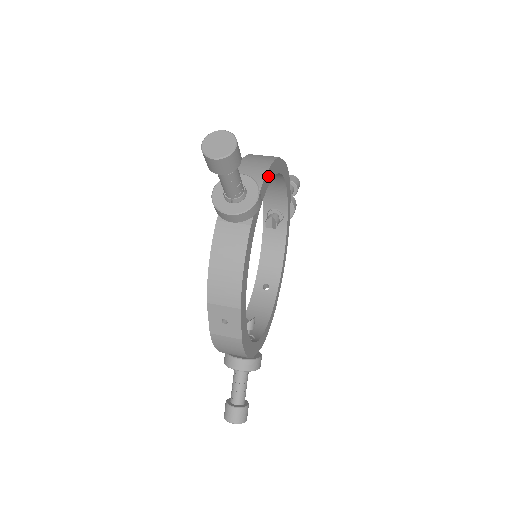
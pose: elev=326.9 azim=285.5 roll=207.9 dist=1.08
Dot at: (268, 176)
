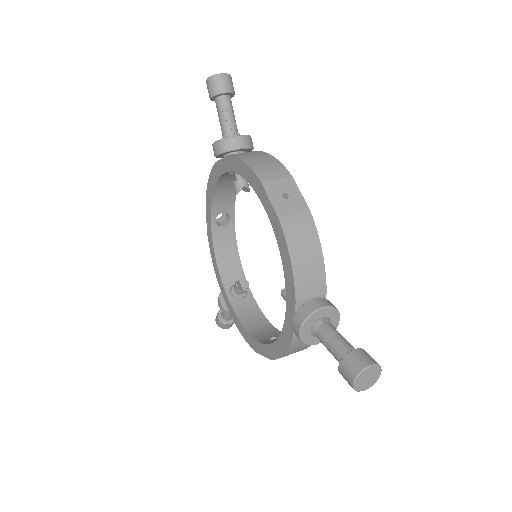
Dot at: occluded
